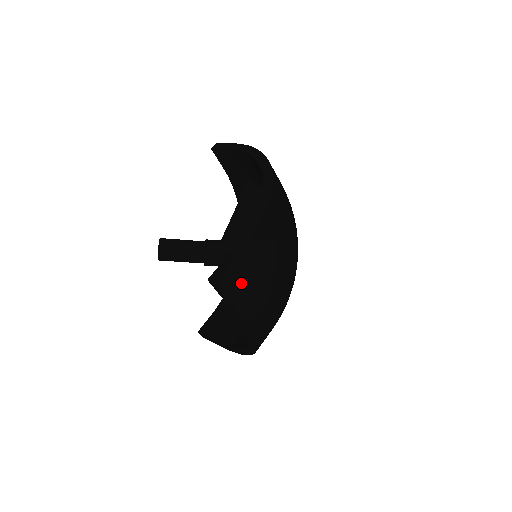
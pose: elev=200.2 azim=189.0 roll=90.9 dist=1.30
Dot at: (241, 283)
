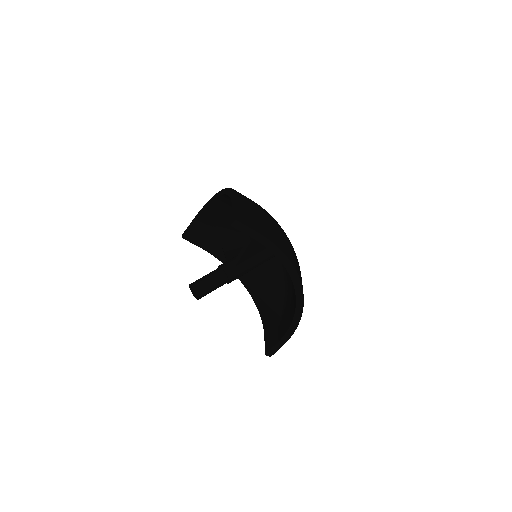
Dot at: (251, 220)
